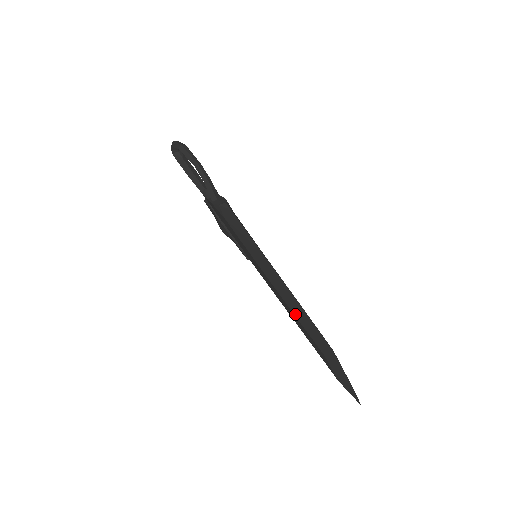
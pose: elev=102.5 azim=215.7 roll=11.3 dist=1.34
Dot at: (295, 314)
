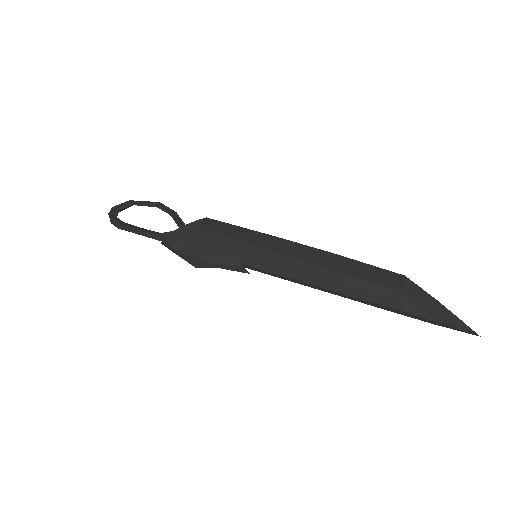
Dot at: (339, 270)
